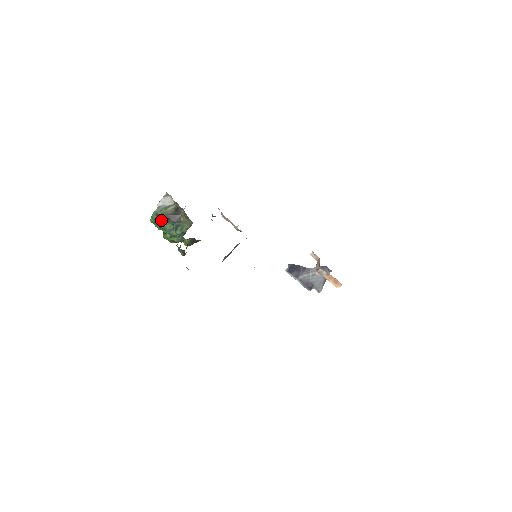
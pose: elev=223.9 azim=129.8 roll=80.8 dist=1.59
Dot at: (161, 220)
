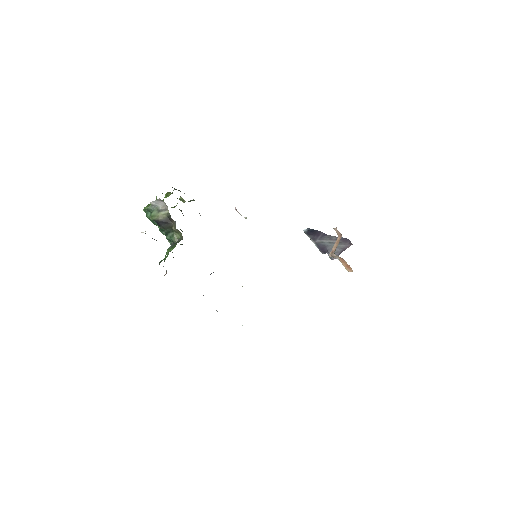
Dot at: (152, 219)
